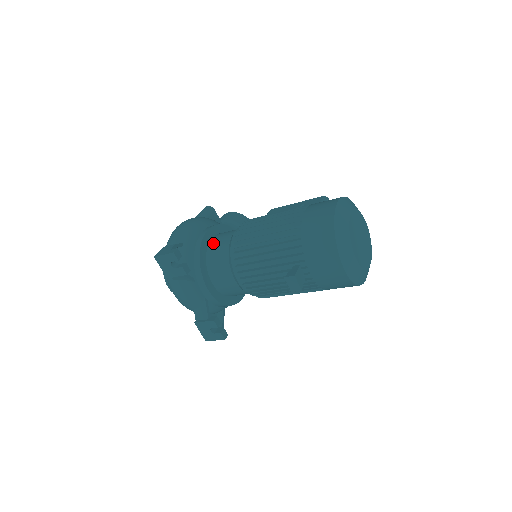
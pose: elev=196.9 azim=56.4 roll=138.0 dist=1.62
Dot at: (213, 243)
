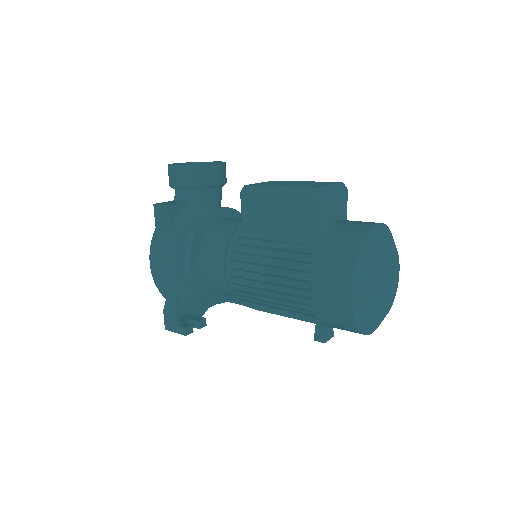
Dot at: (206, 277)
